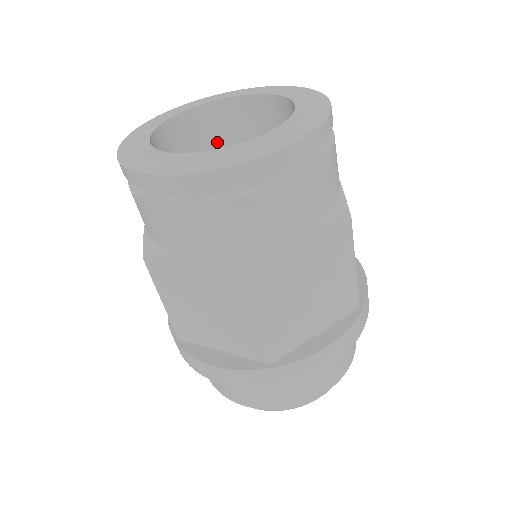
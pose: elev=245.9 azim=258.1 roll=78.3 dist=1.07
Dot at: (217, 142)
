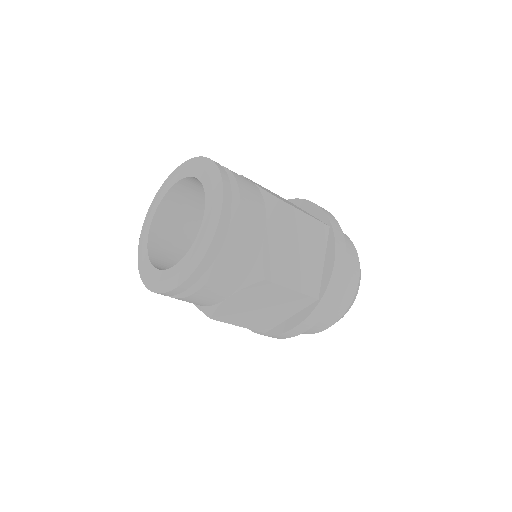
Dot at: (177, 226)
